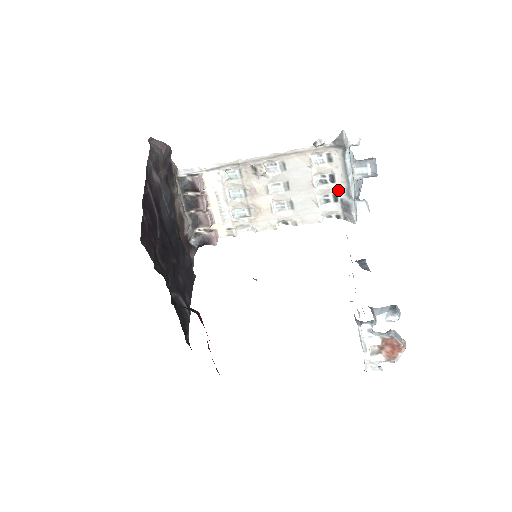
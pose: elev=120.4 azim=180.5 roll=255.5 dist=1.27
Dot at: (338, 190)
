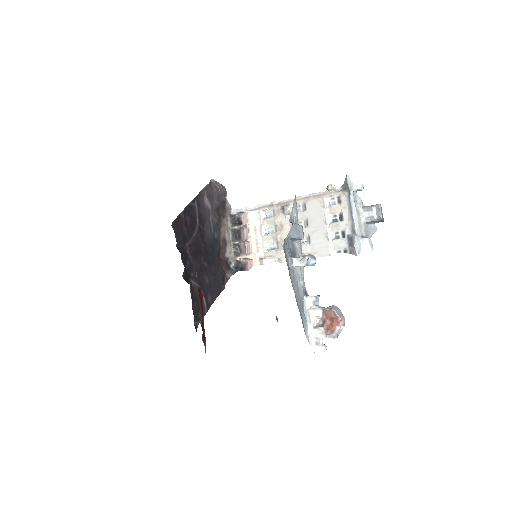
Dot at: (345, 227)
